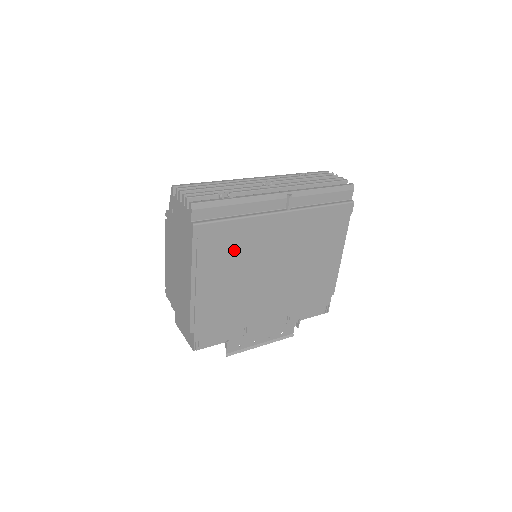
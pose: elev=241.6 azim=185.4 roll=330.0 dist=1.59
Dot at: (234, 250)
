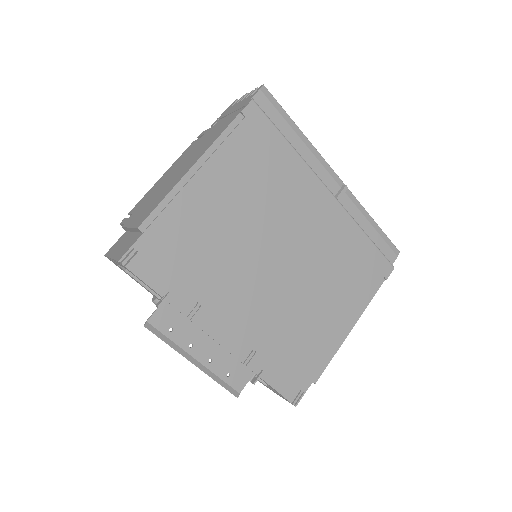
Dot at: (265, 176)
